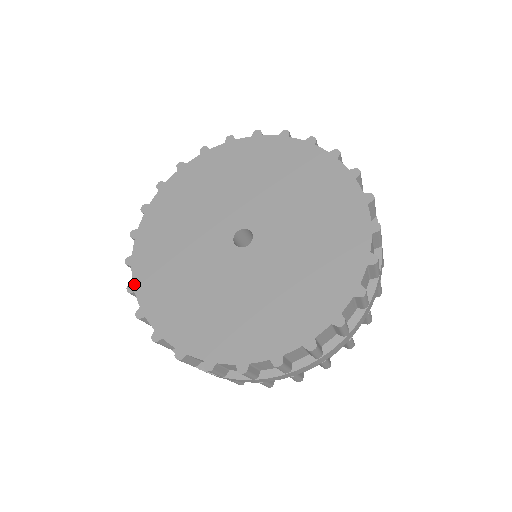
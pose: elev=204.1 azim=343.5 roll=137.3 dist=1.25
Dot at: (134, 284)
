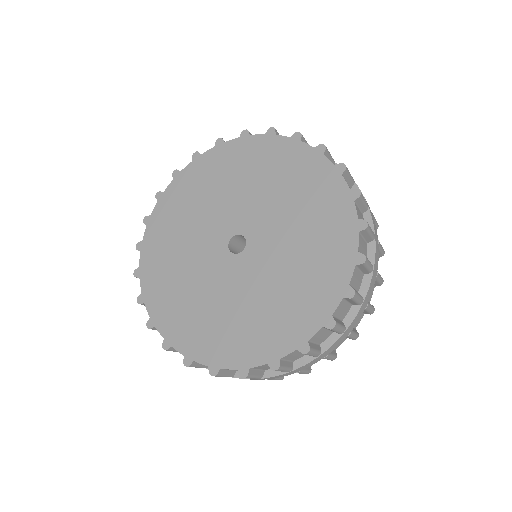
Dot at: (150, 218)
